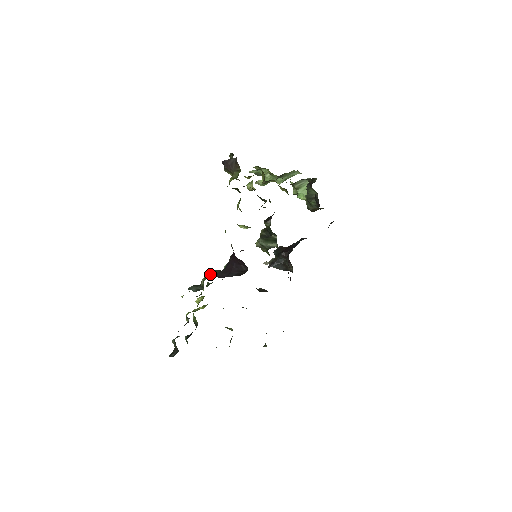
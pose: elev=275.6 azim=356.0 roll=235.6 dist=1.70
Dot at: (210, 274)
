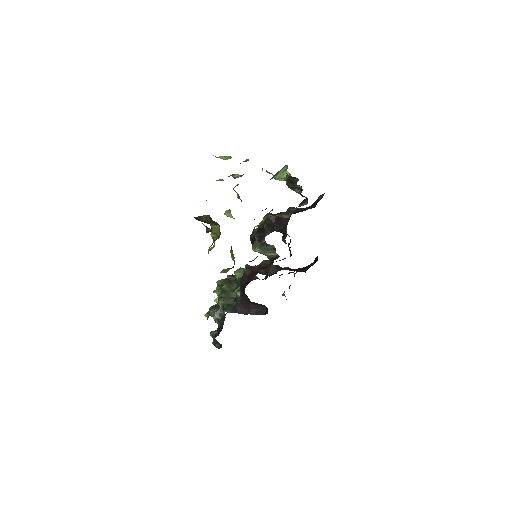
Dot at: (226, 301)
